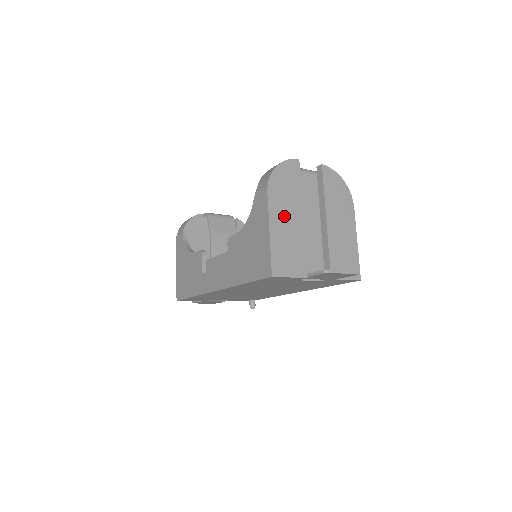
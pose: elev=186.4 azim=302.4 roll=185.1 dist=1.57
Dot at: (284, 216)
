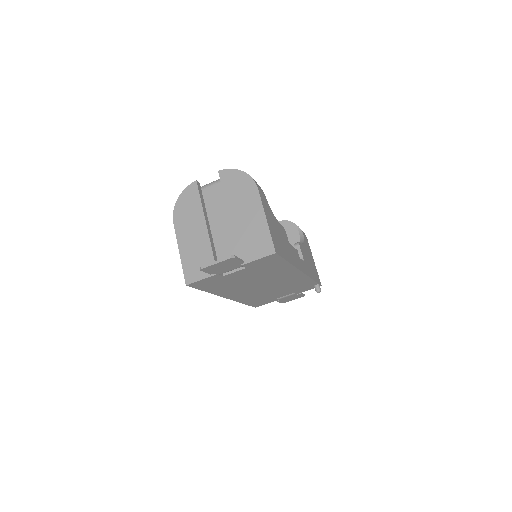
Dot at: (189, 233)
